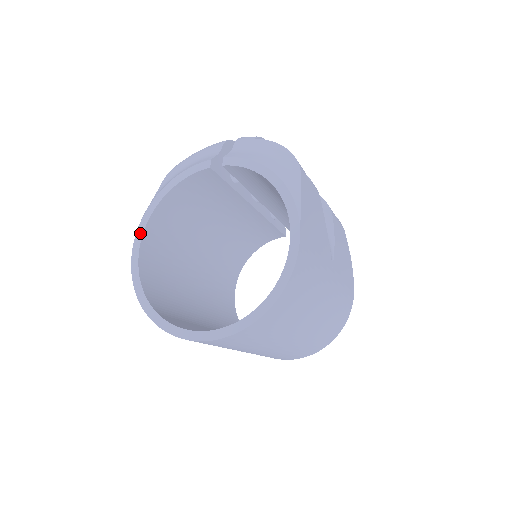
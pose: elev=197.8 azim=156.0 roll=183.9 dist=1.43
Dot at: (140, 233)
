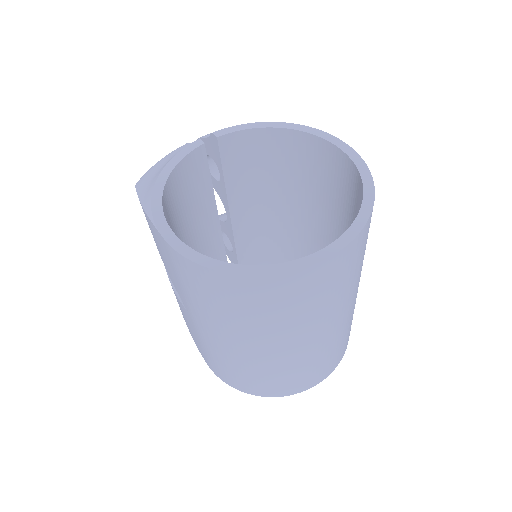
Dot at: (161, 220)
